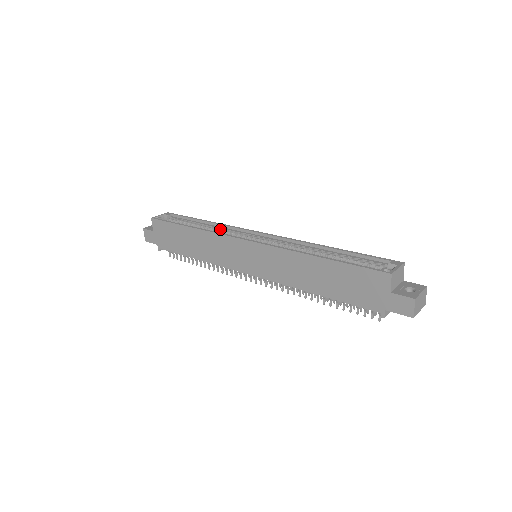
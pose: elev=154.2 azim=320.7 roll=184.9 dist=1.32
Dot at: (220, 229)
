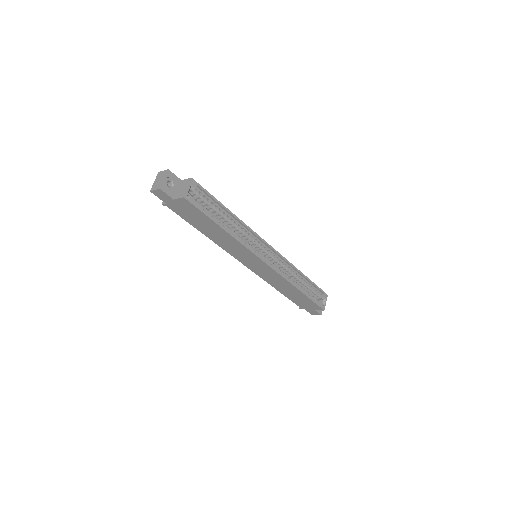
Dot at: (243, 232)
